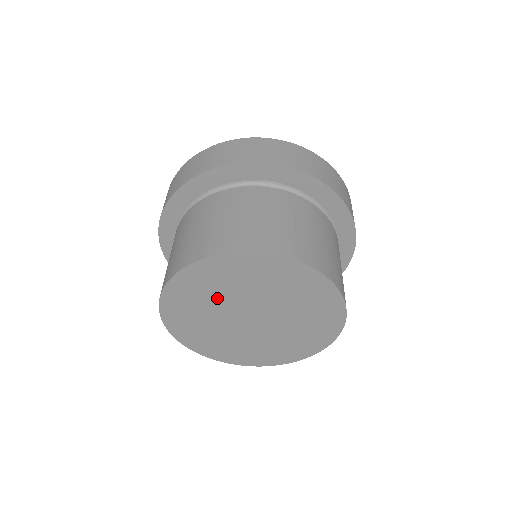
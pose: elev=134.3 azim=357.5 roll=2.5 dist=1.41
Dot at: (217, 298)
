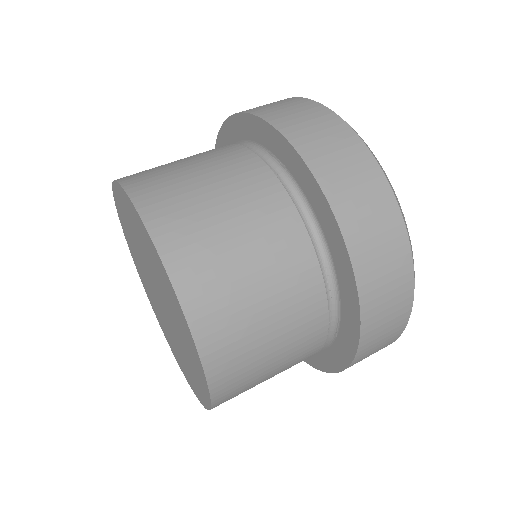
Dot at: (136, 245)
